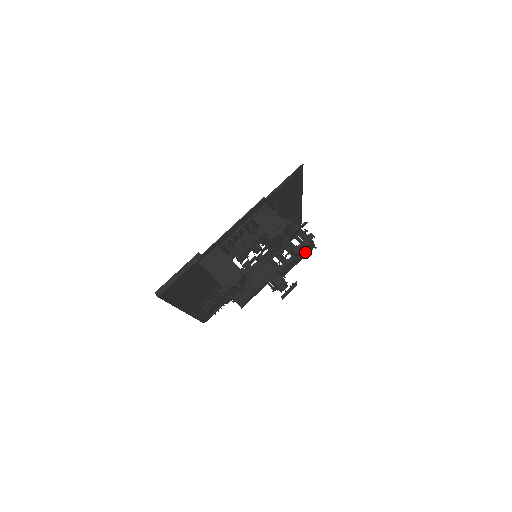
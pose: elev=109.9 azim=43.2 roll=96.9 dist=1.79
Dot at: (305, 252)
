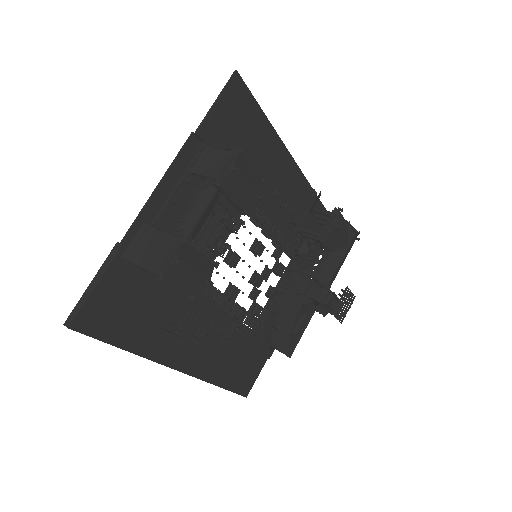
Dot at: (342, 240)
